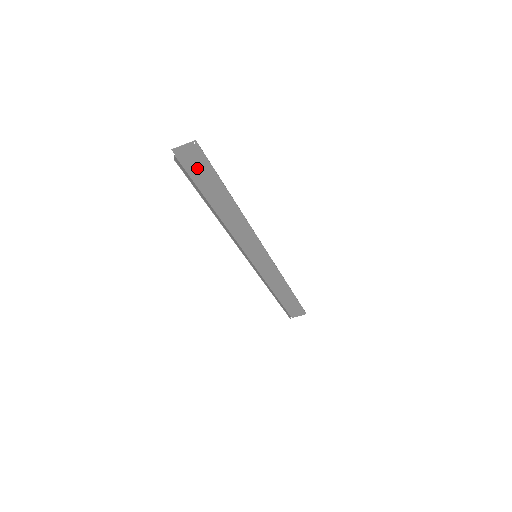
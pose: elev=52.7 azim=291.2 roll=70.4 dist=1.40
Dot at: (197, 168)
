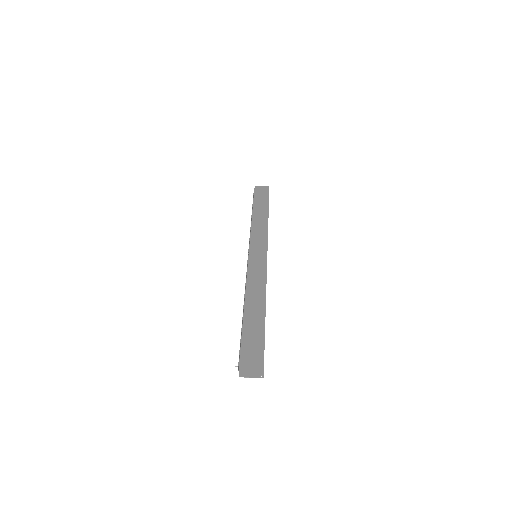
Dot at: (260, 195)
